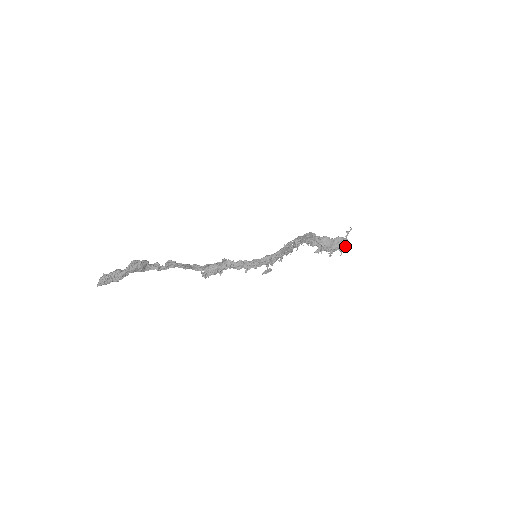
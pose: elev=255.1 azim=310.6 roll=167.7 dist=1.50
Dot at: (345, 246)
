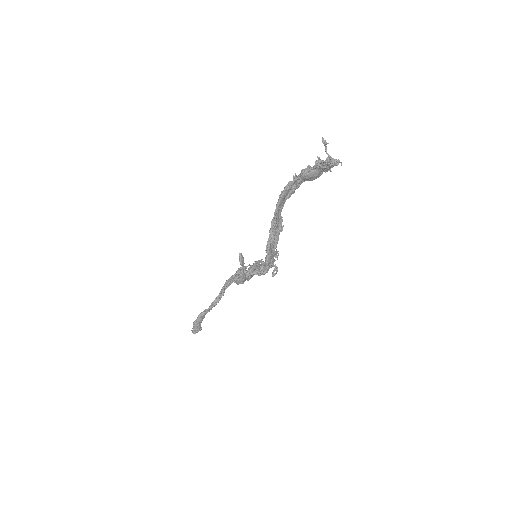
Dot at: (335, 165)
